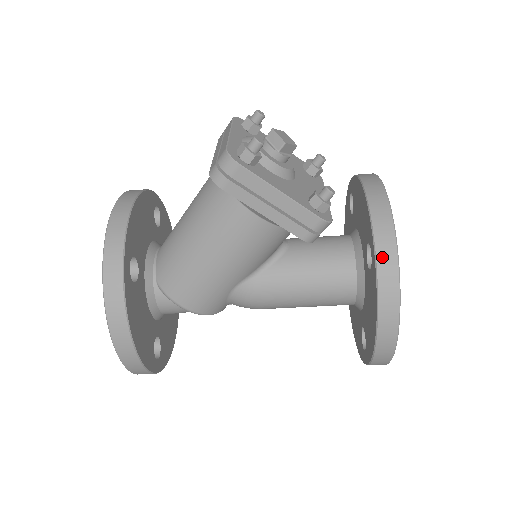
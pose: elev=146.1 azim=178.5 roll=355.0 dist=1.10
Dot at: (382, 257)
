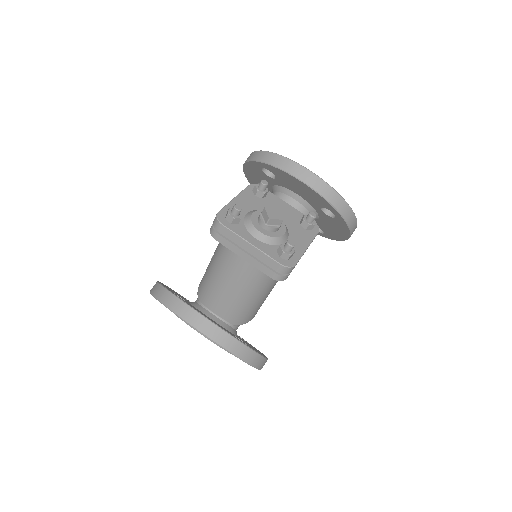
Dot at: (346, 216)
